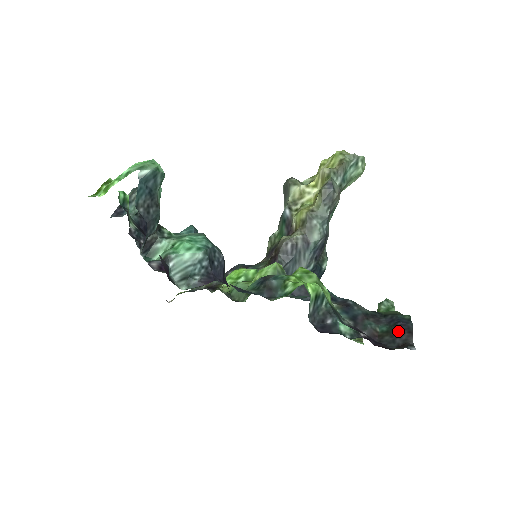
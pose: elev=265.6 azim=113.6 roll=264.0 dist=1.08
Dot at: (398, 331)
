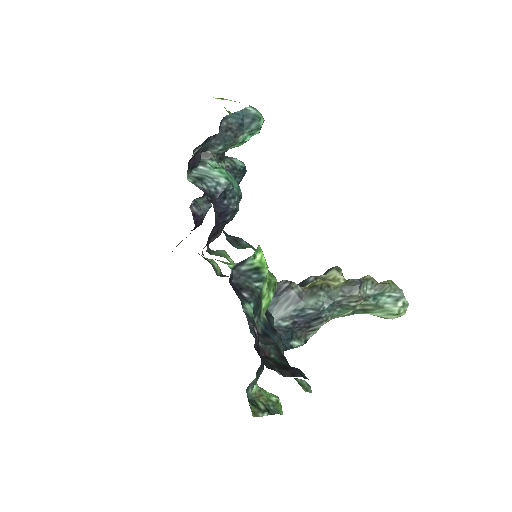
Dot at: (285, 367)
